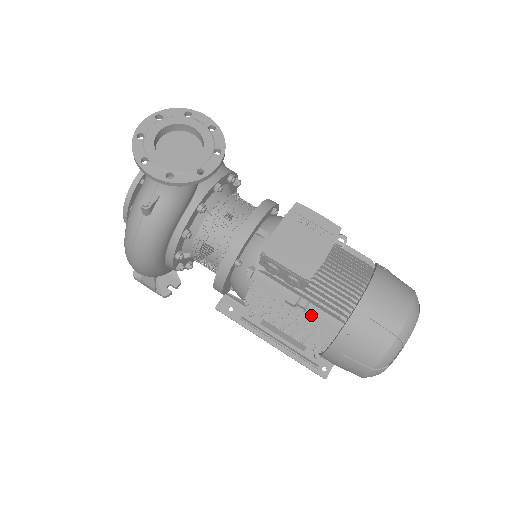
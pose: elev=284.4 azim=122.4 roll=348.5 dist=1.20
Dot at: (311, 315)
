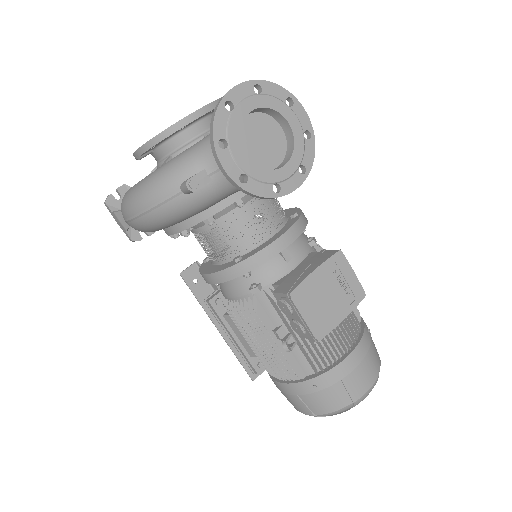
Dot at: (290, 352)
